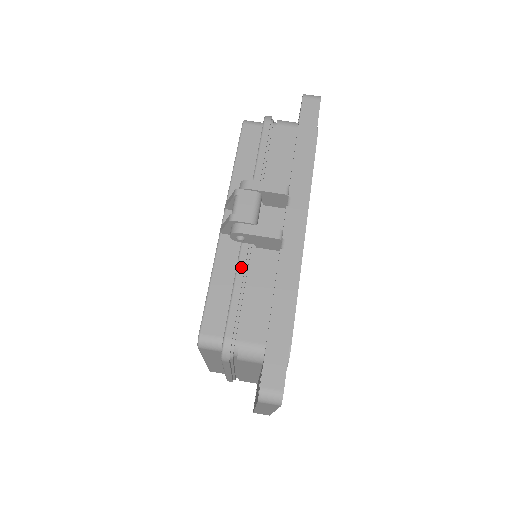
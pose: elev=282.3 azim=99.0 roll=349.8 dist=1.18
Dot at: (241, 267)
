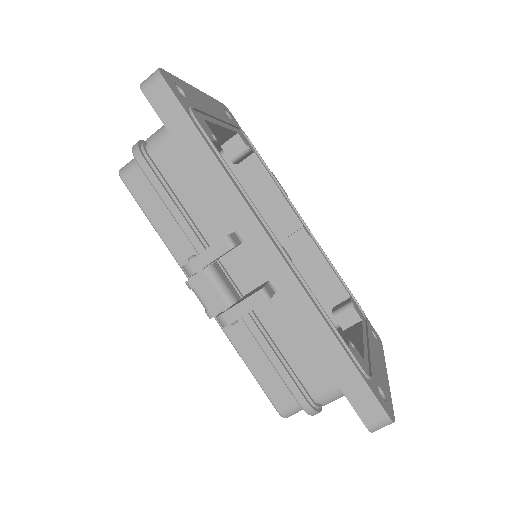
Dot at: (258, 337)
